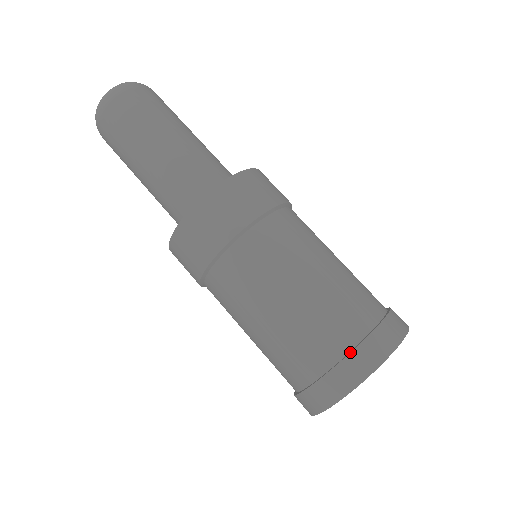
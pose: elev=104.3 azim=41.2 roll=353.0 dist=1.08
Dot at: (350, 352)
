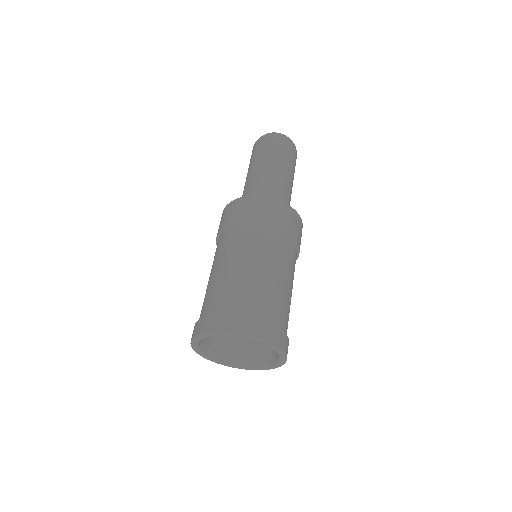
Dot at: (251, 317)
